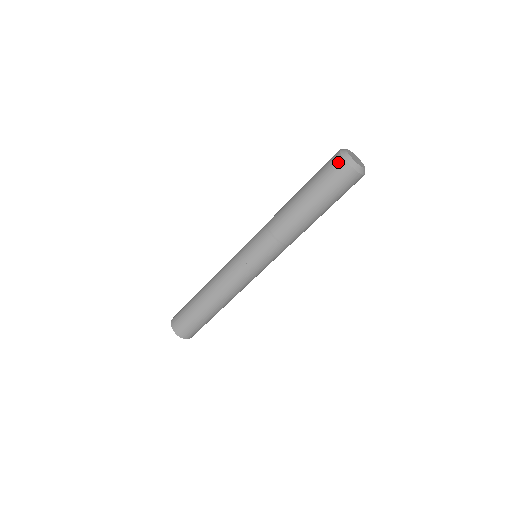
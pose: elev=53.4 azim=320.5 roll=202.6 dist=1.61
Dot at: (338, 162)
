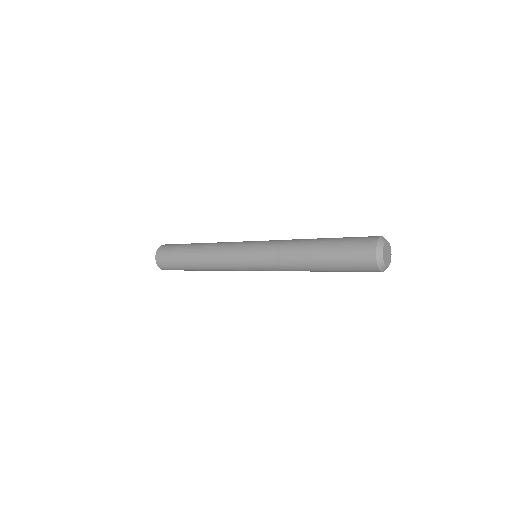
Dot at: (369, 251)
